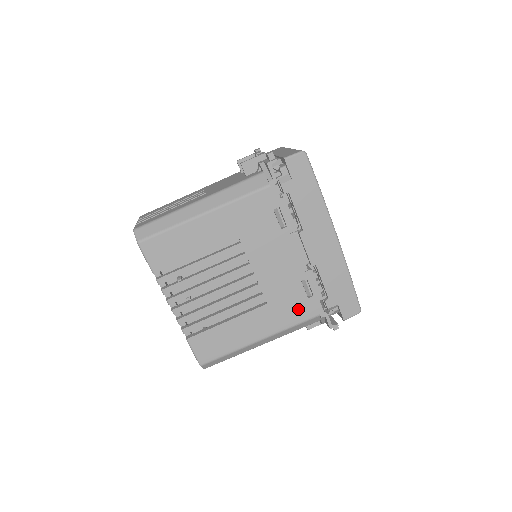
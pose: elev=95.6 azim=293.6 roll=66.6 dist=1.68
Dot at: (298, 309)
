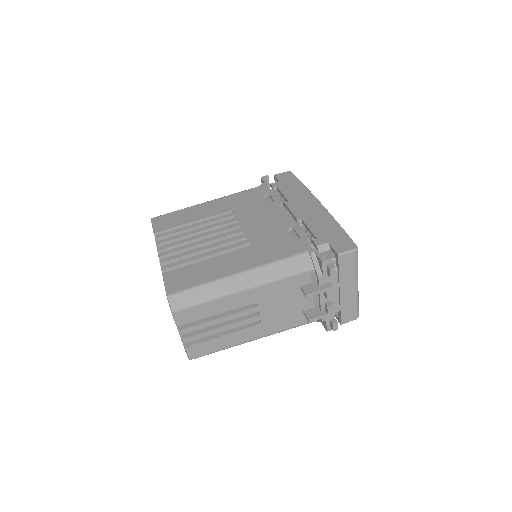
Dot at: (283, 248)
